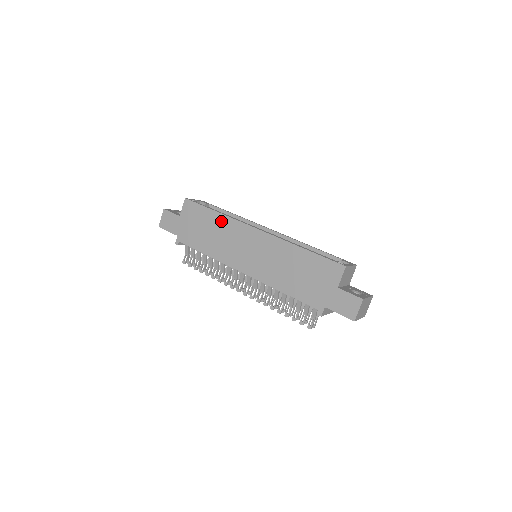
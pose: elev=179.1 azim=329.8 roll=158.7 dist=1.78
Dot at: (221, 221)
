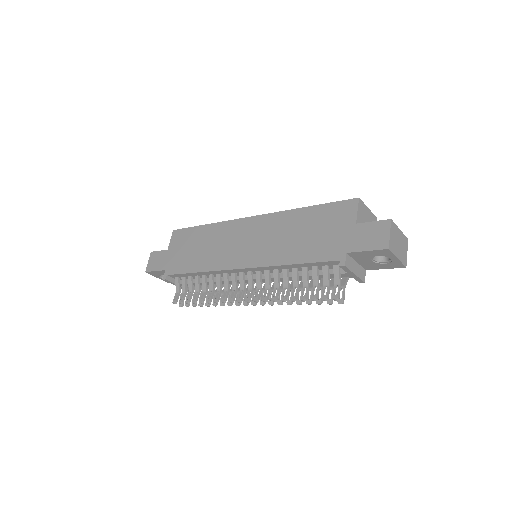
Dot at: (211, 230)
